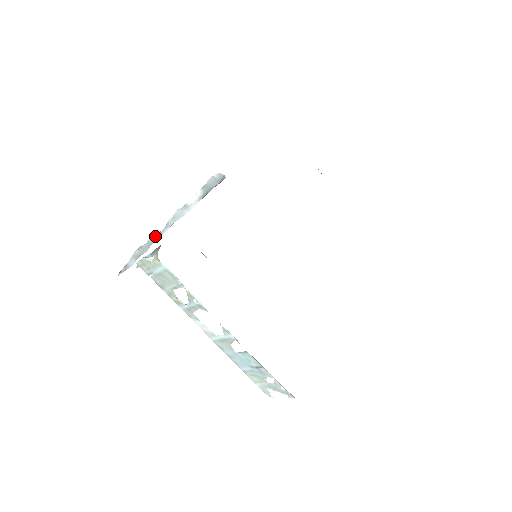
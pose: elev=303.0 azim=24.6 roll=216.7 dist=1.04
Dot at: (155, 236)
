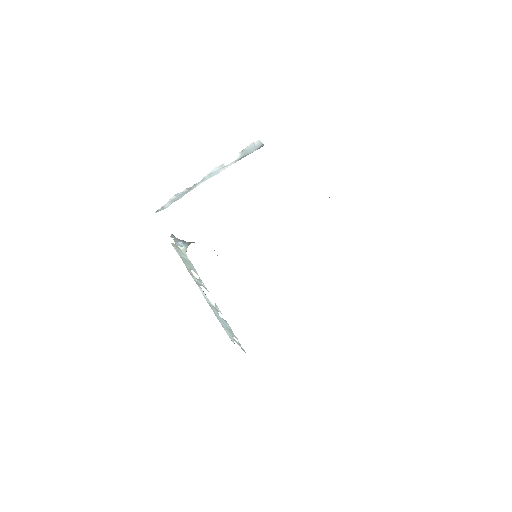
Dot at: (191, 187)
